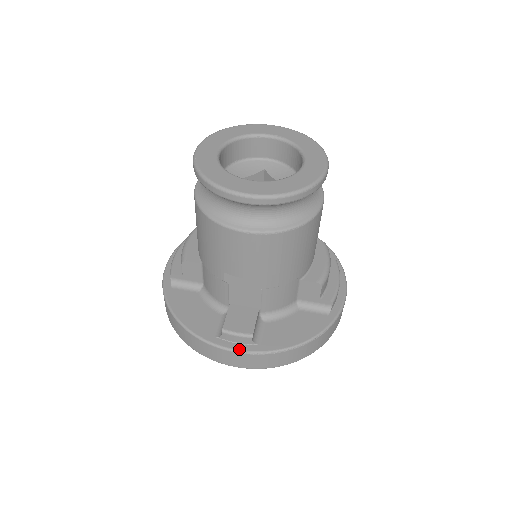
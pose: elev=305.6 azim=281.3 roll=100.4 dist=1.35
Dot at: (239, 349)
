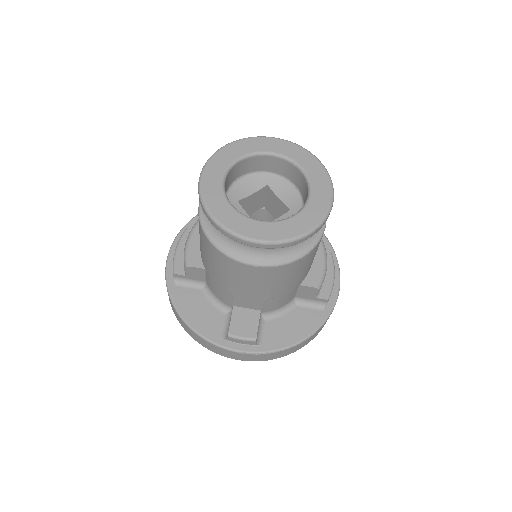
Dot at: (244, 350)
